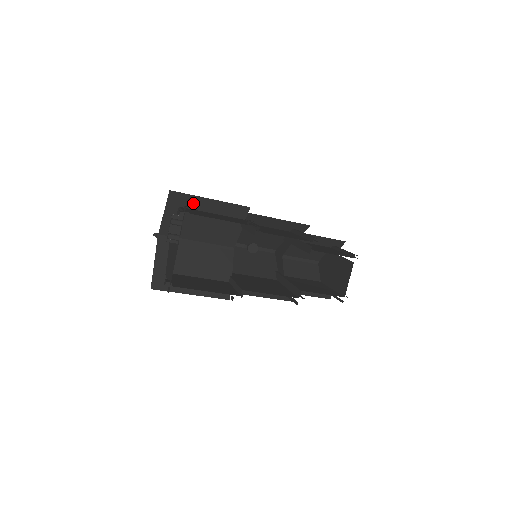
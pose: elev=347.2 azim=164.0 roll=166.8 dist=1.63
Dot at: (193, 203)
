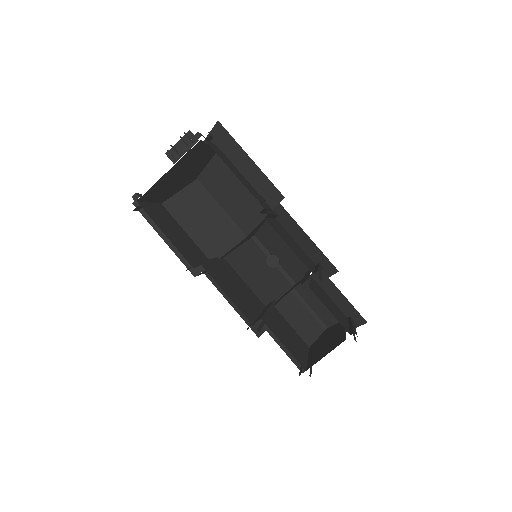
Dot at: (232, 151)
